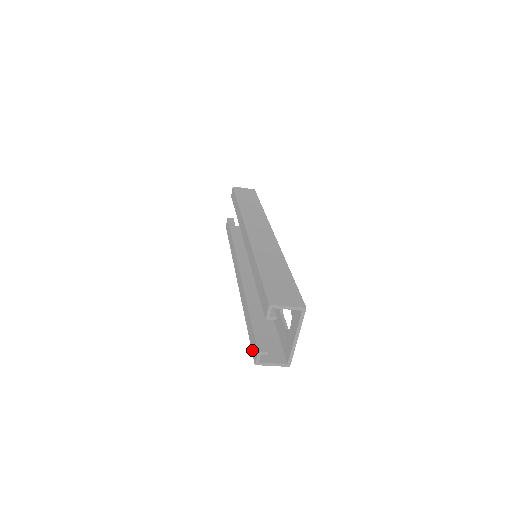
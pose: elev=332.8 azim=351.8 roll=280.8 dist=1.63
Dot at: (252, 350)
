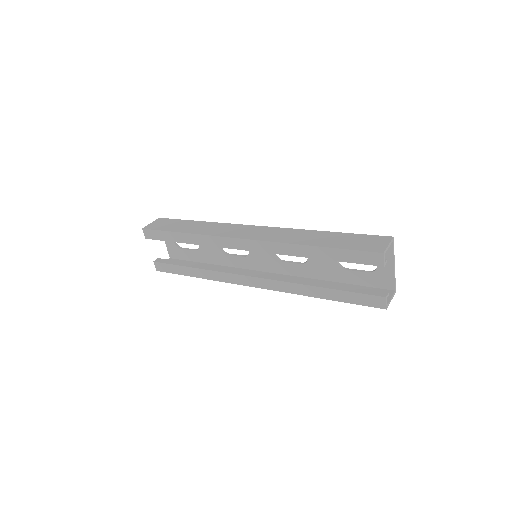
Dot at: (368, 305)
